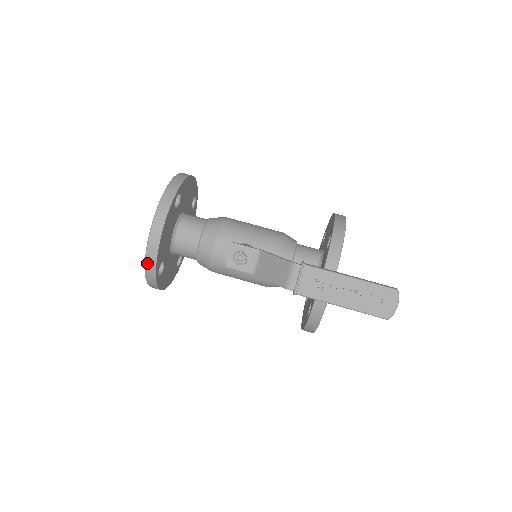
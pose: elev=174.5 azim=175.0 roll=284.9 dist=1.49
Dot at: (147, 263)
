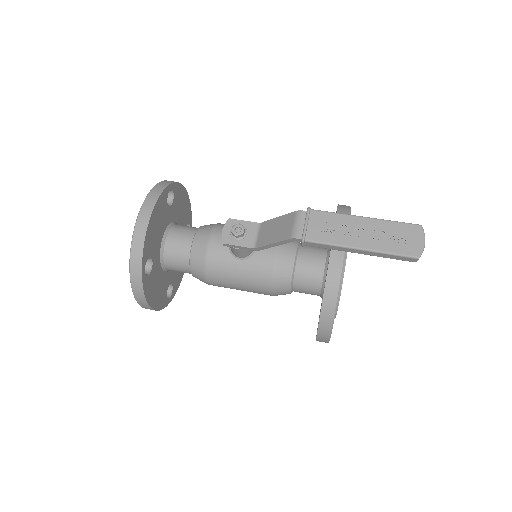
Dot at: (133, 250)
